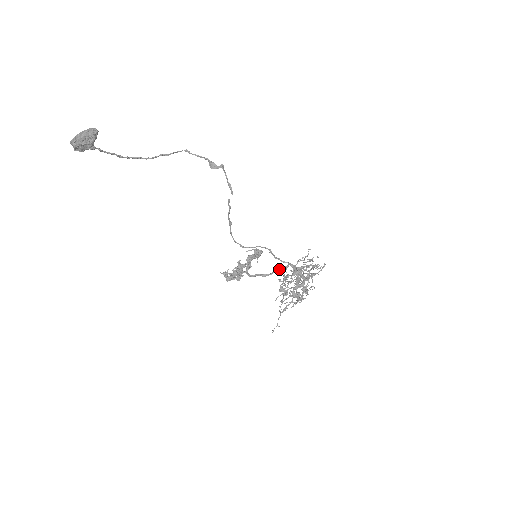
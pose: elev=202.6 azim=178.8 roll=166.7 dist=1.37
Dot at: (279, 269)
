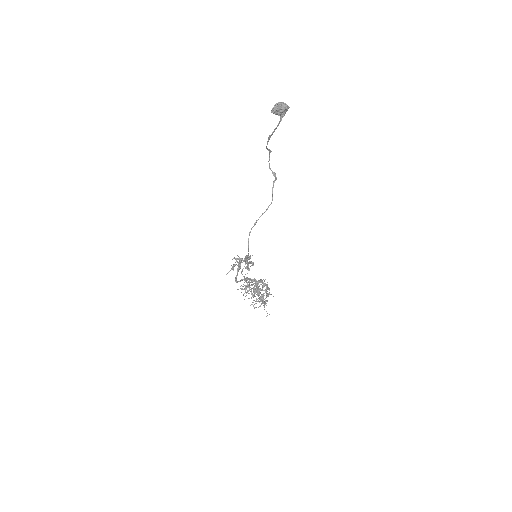
Dot at: (246, 278)
